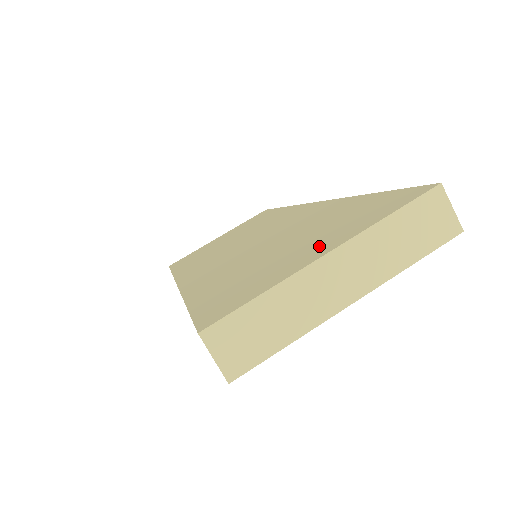
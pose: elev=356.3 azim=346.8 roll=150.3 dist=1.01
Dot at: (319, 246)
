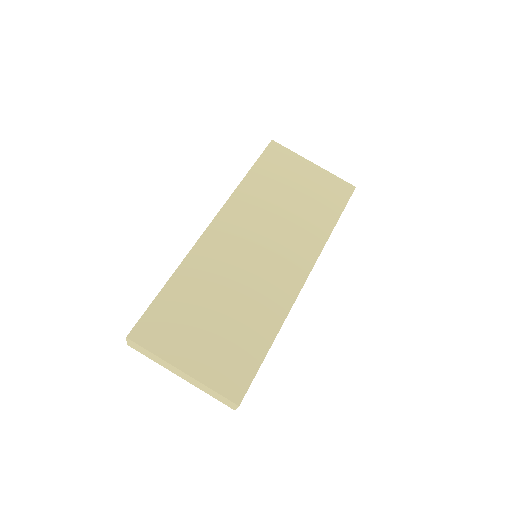
Dot at: (196, 357)
